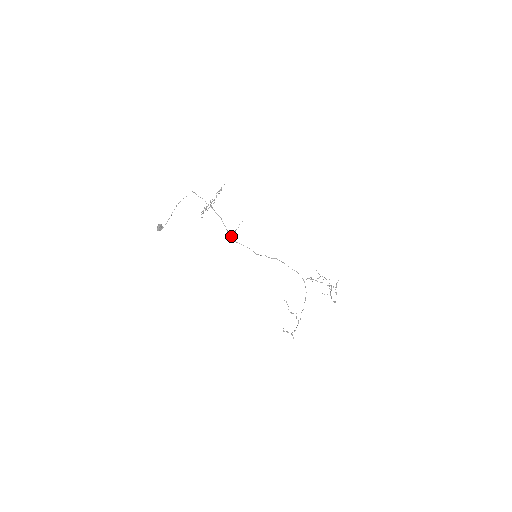
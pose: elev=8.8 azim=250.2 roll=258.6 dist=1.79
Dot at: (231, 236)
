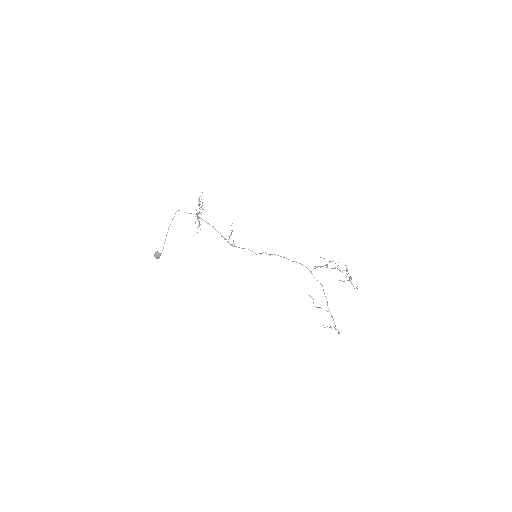
Dot at: (228, 242)
